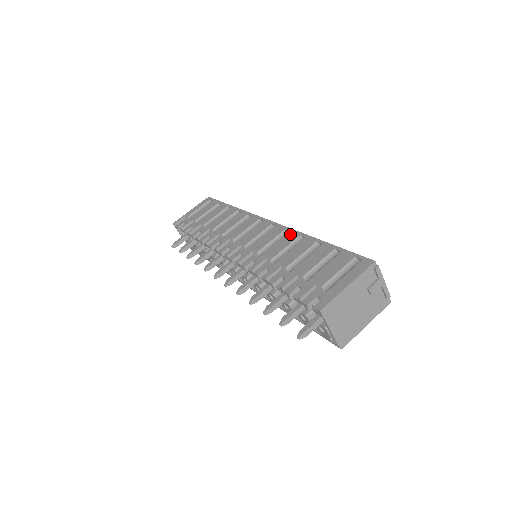
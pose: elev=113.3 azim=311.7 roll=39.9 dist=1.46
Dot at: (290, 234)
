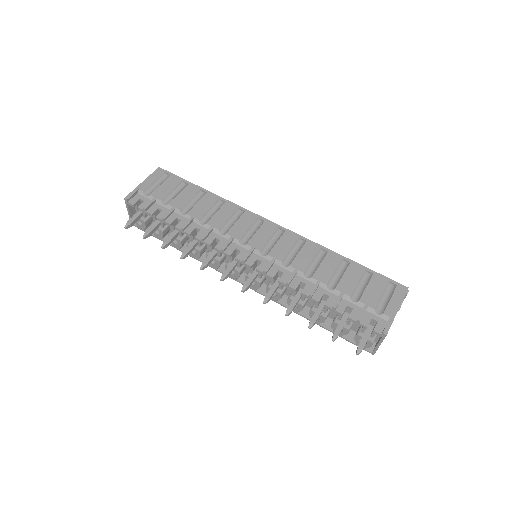
Dot at: (309, 245)
